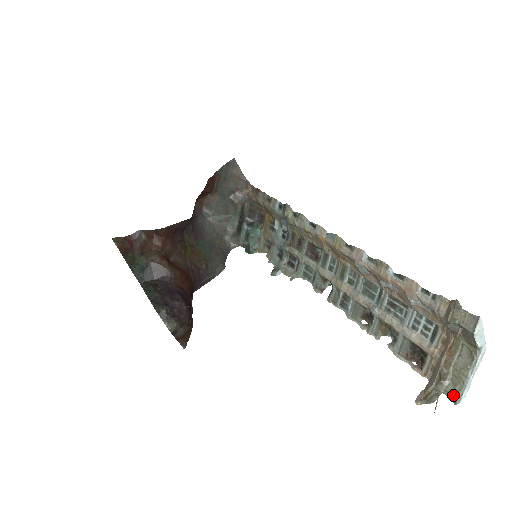
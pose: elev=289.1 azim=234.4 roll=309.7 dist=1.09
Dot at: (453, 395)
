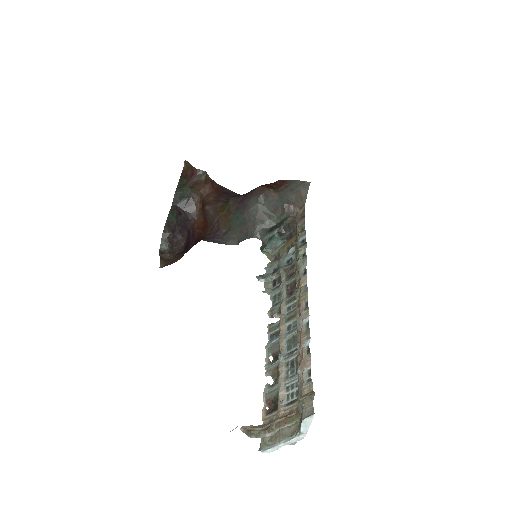
Dot at: (264, 445)
